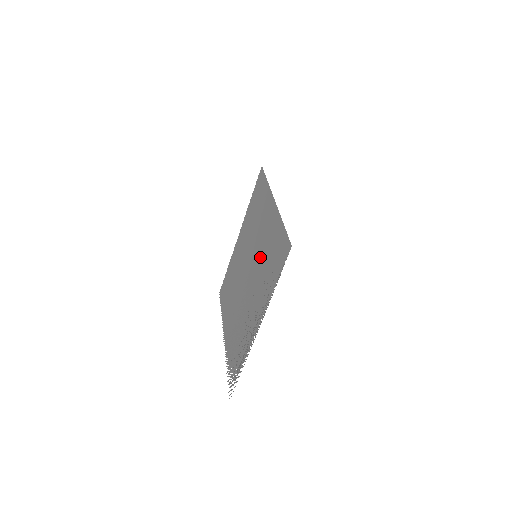
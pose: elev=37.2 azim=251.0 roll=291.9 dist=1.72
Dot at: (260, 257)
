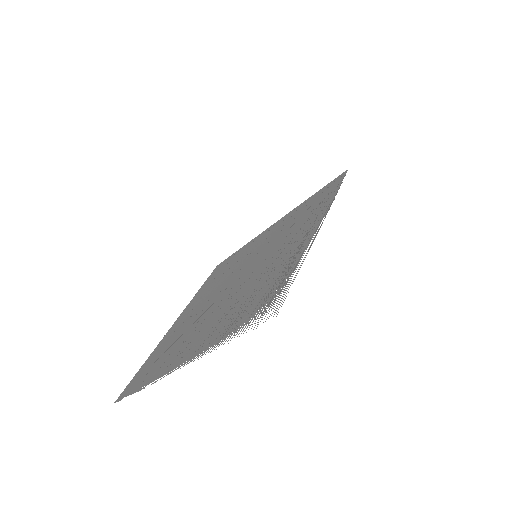
Dot at: (272, 241)
